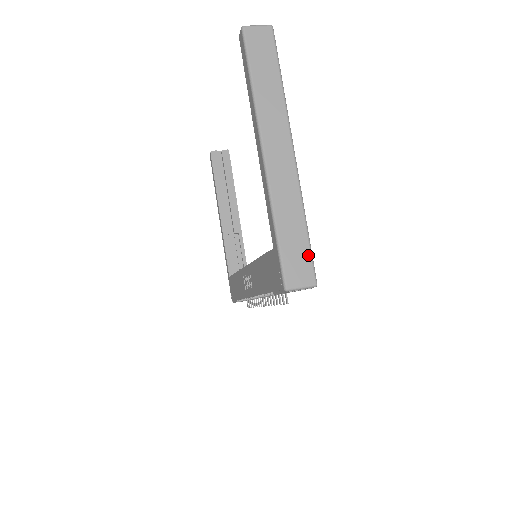
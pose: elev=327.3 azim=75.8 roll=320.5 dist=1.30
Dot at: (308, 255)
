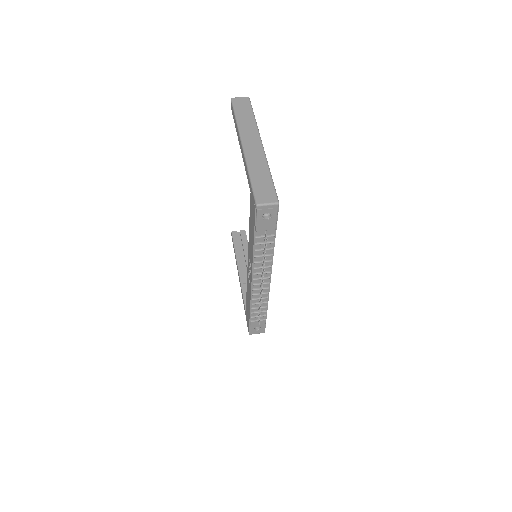
Dot at: (272, 188)
